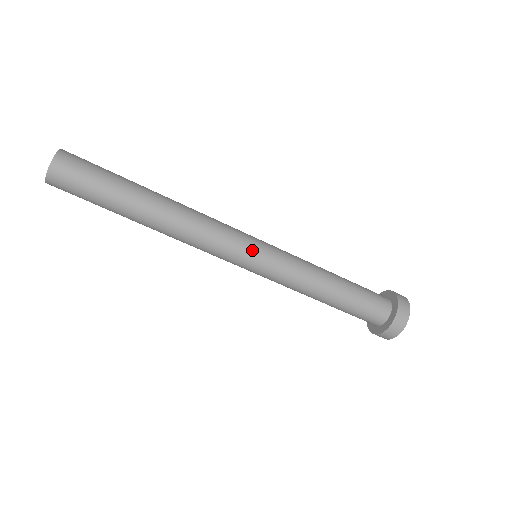
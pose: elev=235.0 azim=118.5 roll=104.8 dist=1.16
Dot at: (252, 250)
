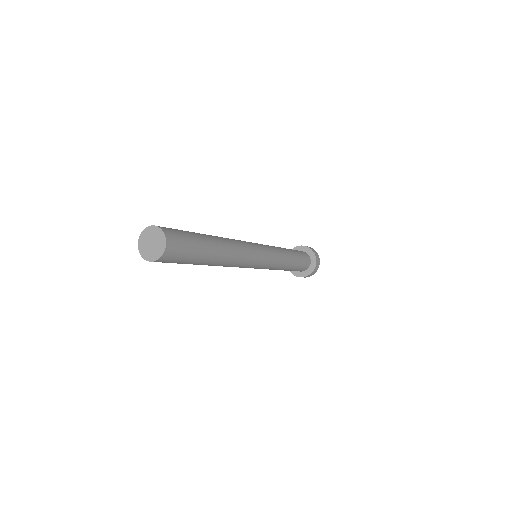
Dot at: (262, 262)
